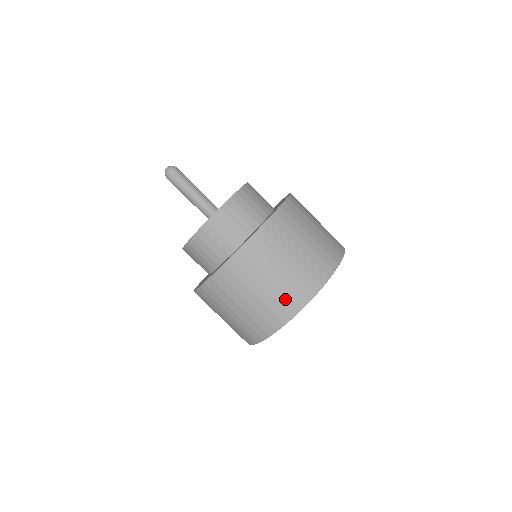
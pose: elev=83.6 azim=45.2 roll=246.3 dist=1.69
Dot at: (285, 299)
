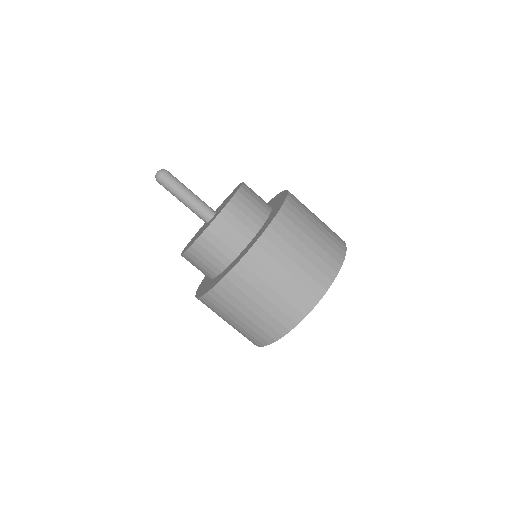
Dot at: (274, 321)
